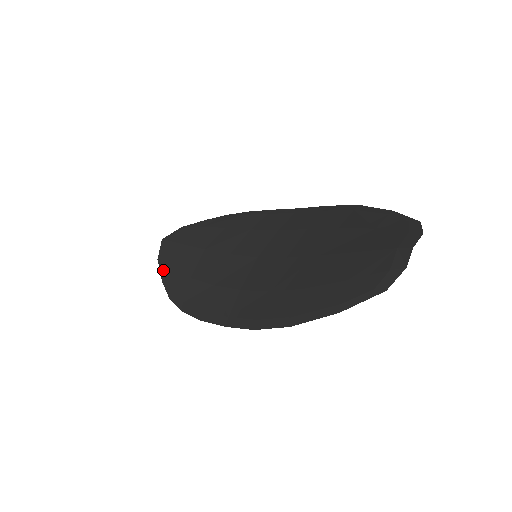
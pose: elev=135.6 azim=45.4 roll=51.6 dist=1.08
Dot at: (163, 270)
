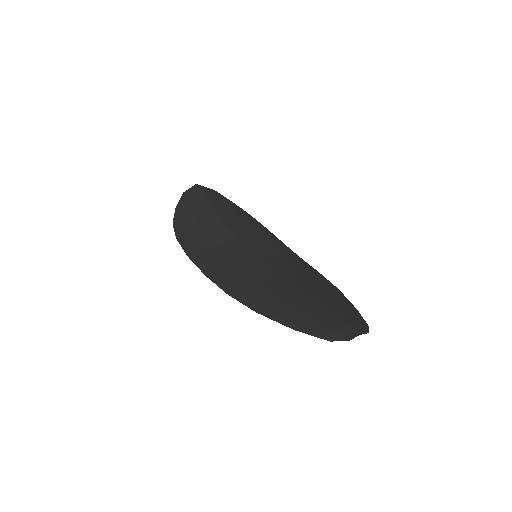
Dot at: (183, 203)
